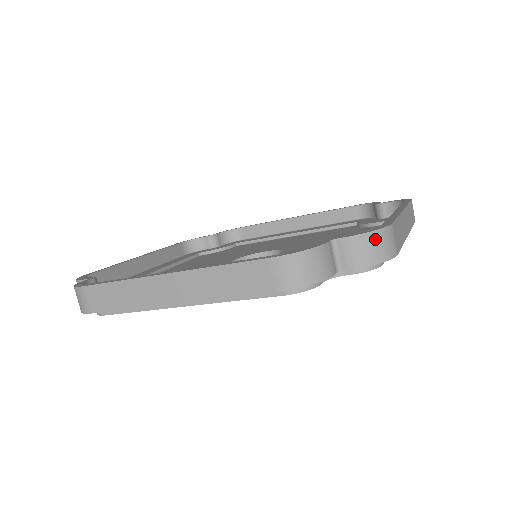
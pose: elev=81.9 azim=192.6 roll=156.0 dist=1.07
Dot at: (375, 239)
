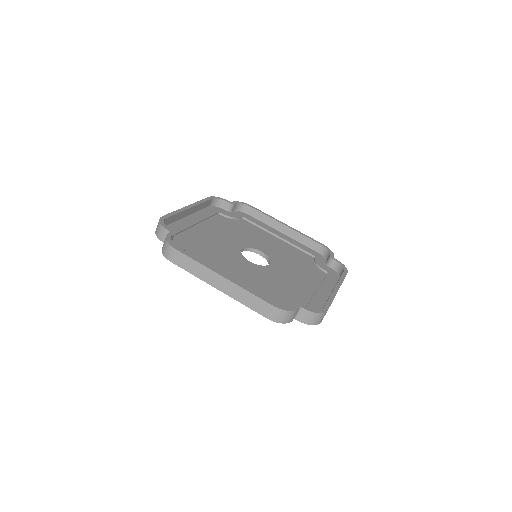
Dot at: (317, 316)
